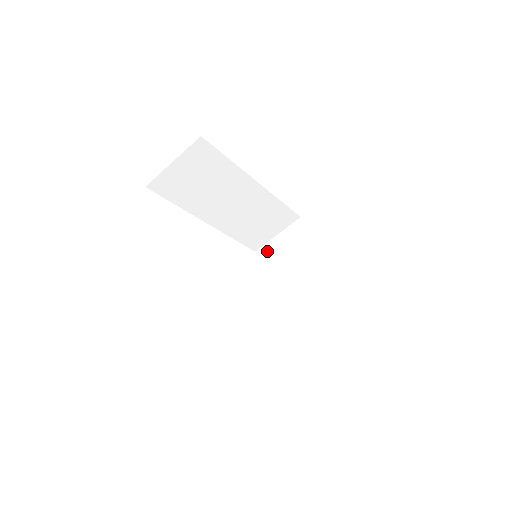
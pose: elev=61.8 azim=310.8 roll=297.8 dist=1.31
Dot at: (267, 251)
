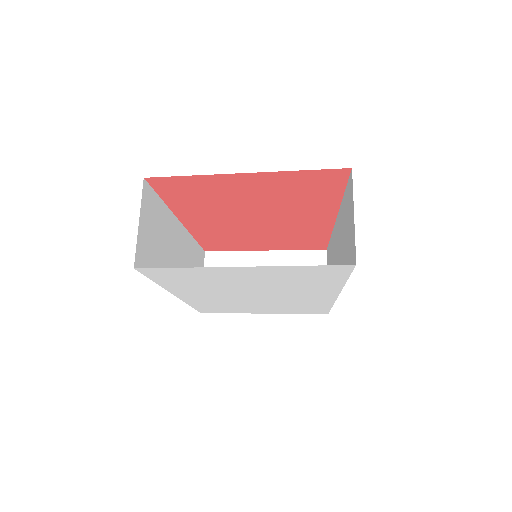
Dot at: occluded
